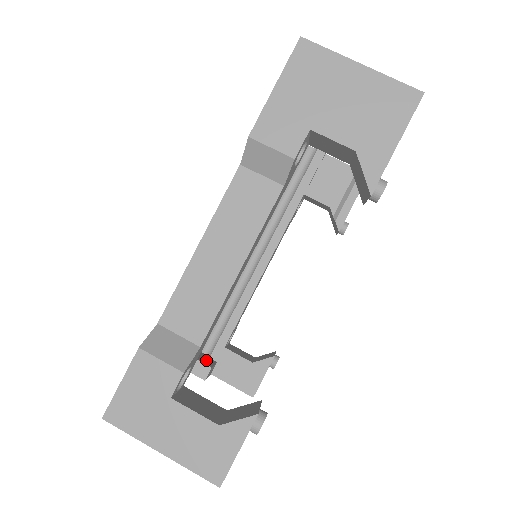
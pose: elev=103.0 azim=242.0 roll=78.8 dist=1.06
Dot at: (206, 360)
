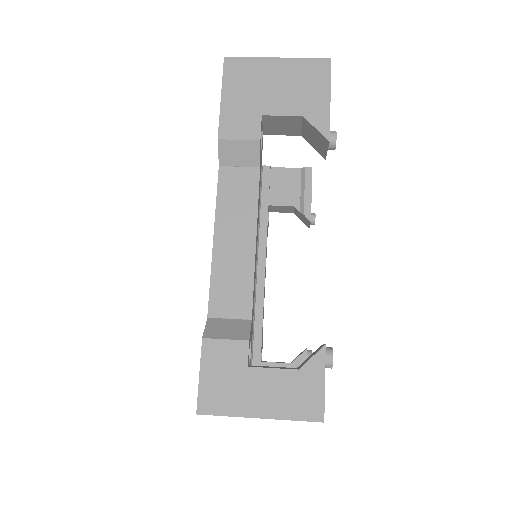
Dot at: occluded
